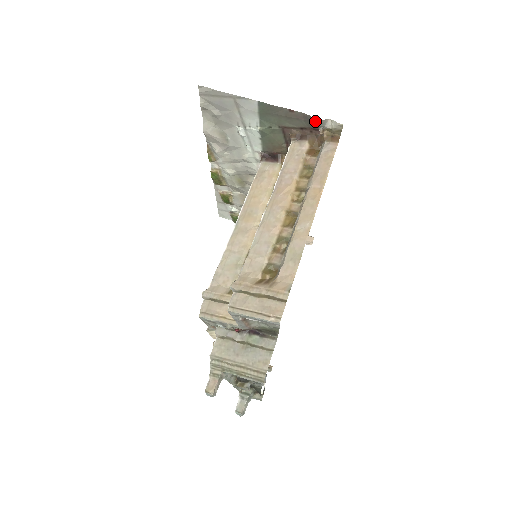
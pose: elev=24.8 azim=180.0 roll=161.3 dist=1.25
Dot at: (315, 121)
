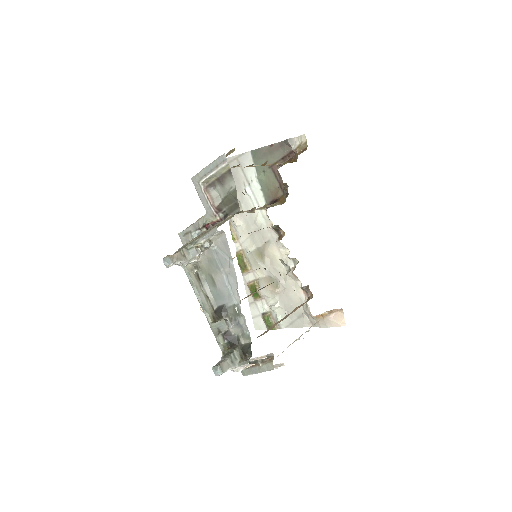
Dot at: (286, 141)
